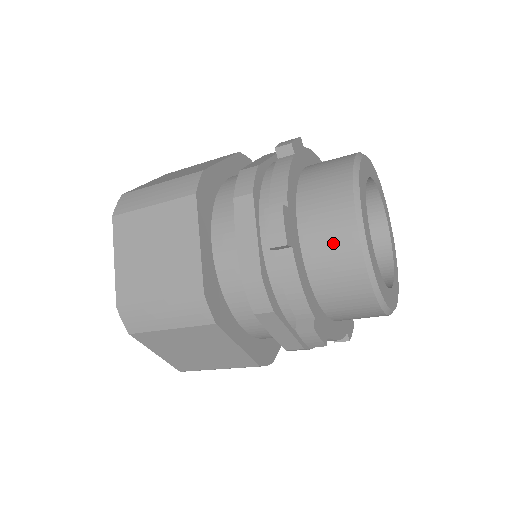
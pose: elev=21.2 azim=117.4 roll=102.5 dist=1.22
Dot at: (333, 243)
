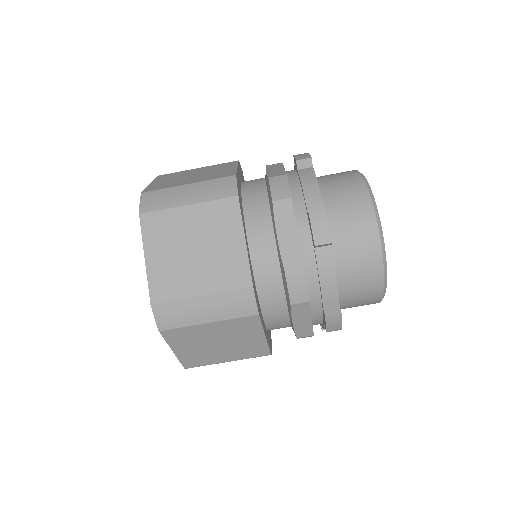
Dot at: (358, 242)
